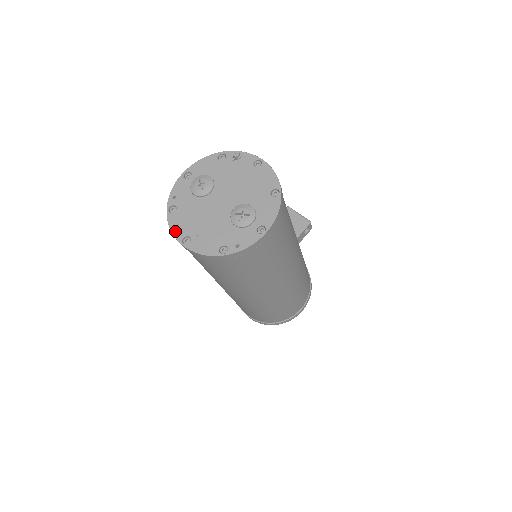
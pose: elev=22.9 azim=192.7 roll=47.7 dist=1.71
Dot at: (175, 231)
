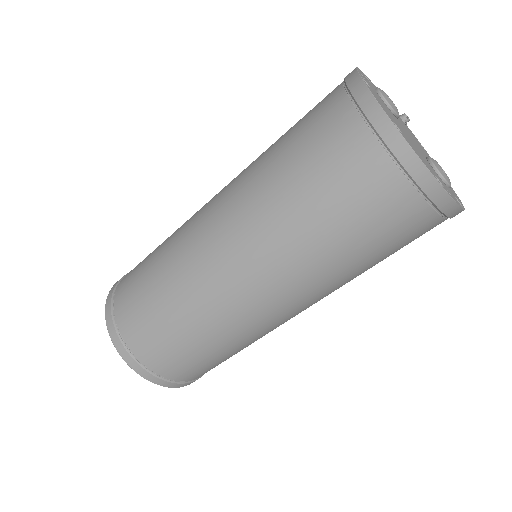
Dot at: occluded
